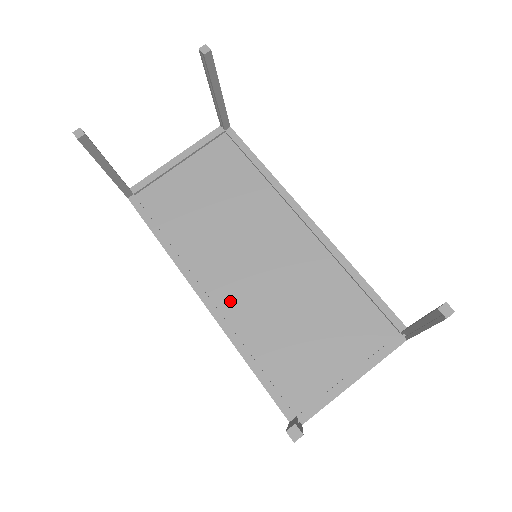
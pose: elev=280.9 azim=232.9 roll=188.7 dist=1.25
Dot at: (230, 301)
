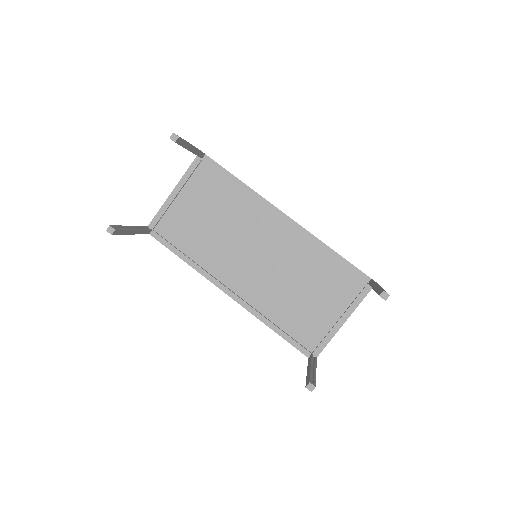
Dot at: (247, 290)
